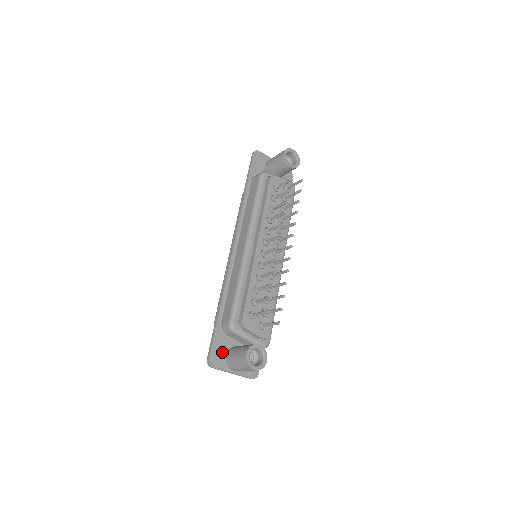
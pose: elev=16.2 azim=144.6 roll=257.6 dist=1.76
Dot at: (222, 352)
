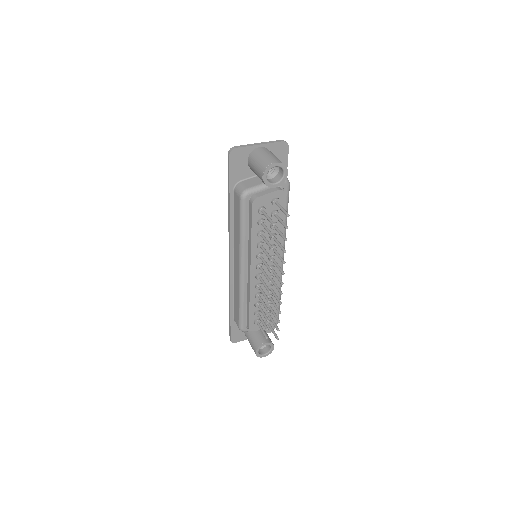
Dot at: (240, 332)
